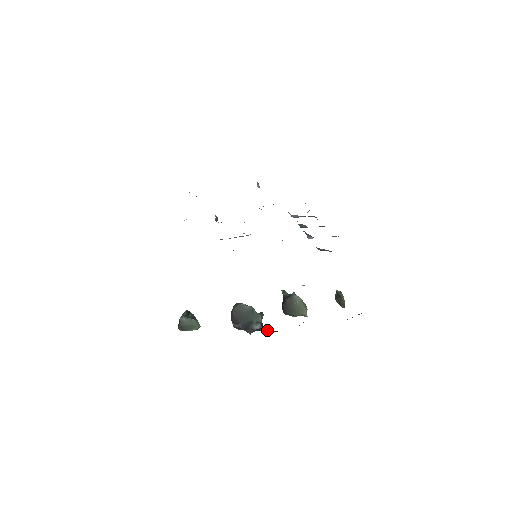
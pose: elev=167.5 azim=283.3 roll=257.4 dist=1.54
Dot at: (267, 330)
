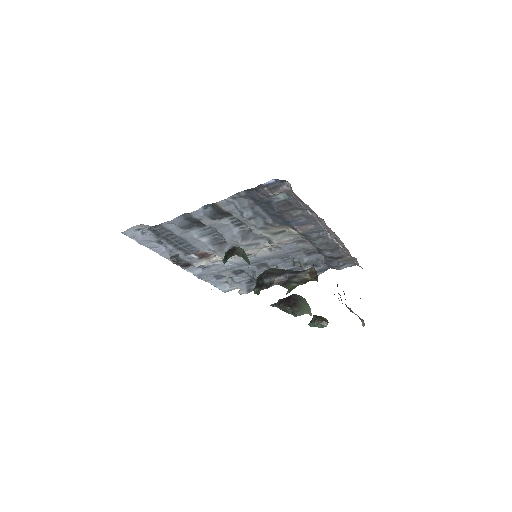
Dot at: occluded
